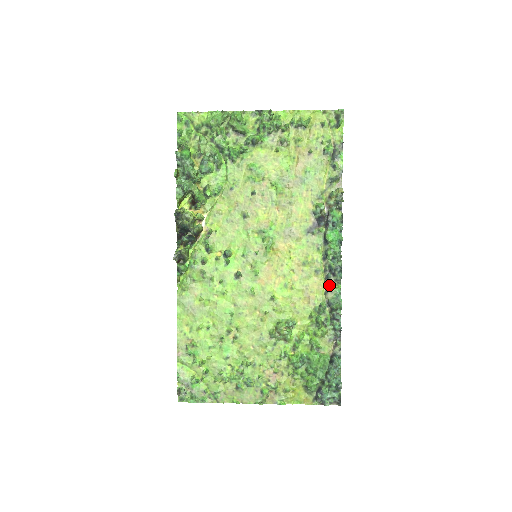
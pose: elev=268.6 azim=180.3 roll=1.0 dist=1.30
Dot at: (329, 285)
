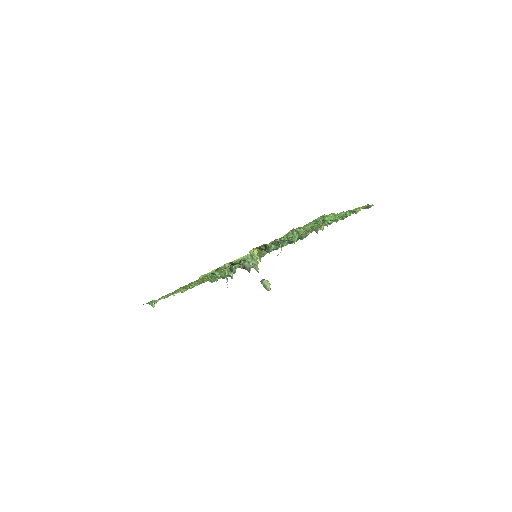
Dot at: occluded
